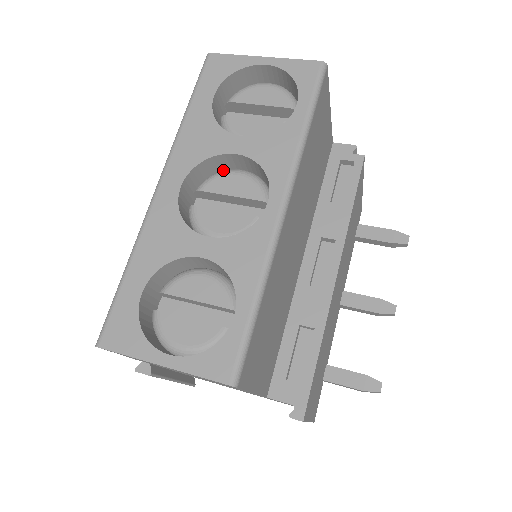
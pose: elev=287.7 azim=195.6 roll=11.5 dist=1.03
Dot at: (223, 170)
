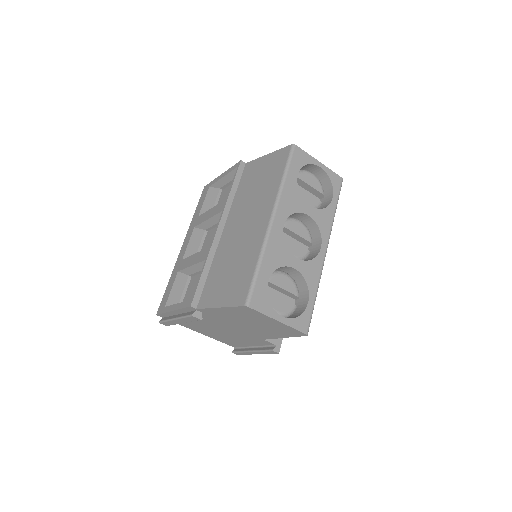
Dot at: (290, 216)
